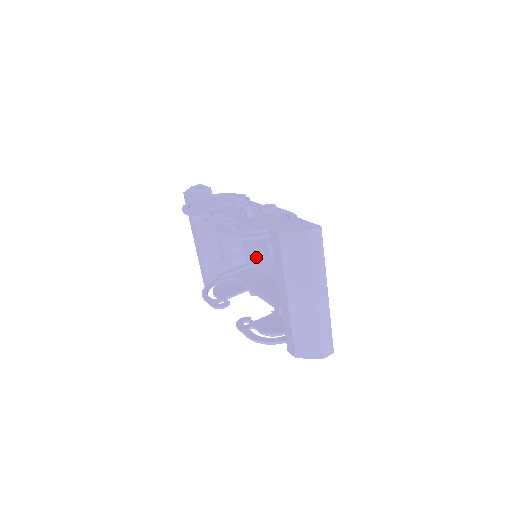
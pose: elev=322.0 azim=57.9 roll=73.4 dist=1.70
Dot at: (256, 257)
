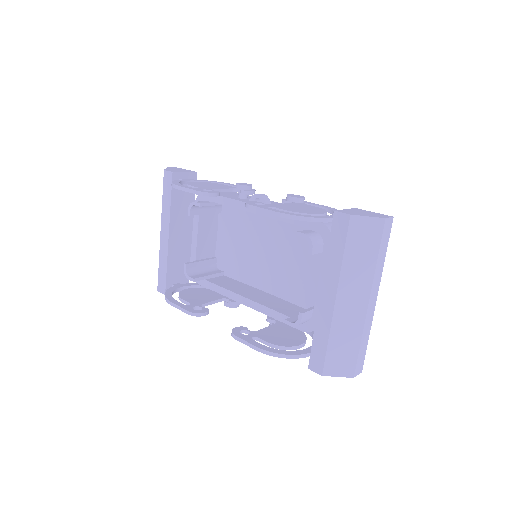
Dot at: (236, 262)
